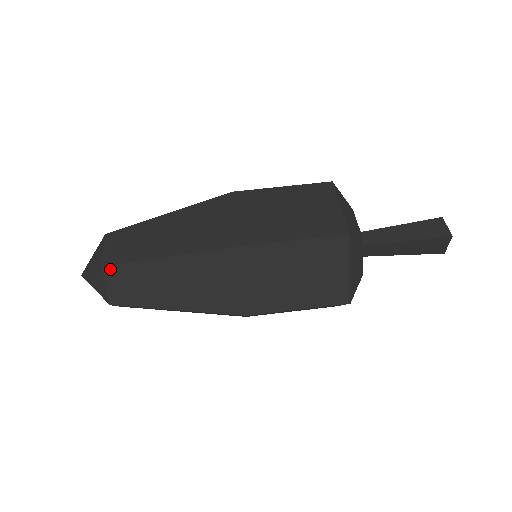
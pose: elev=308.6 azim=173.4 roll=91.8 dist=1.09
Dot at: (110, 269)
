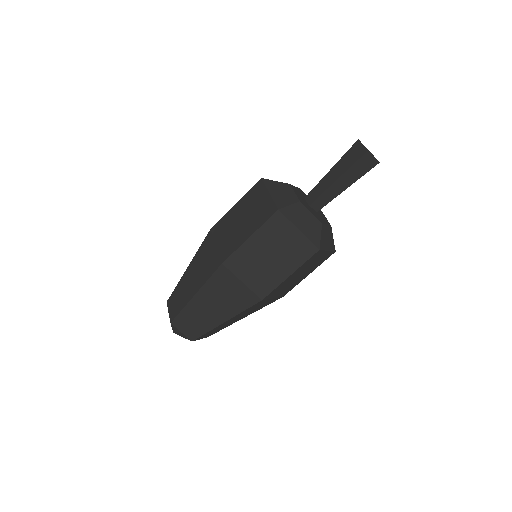
Dot at: (175, 321)
